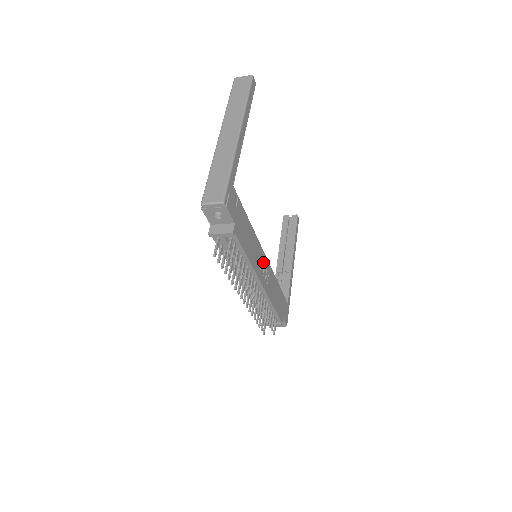
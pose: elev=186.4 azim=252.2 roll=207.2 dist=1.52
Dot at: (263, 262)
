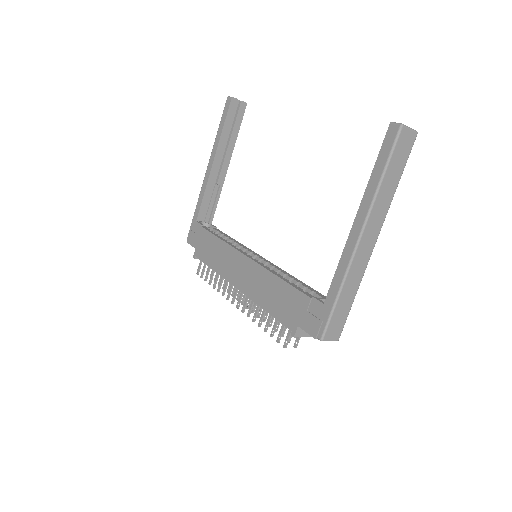
Dot at: occluded
